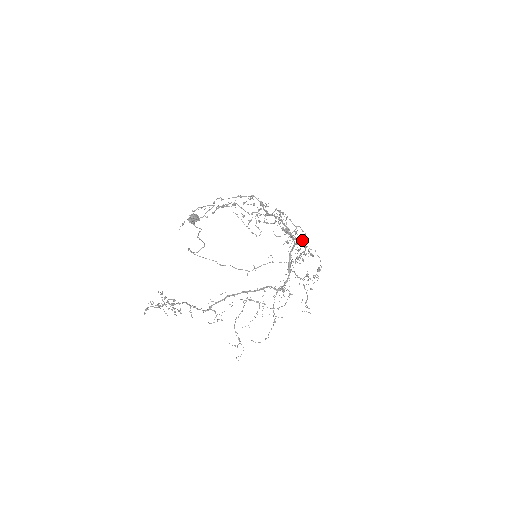
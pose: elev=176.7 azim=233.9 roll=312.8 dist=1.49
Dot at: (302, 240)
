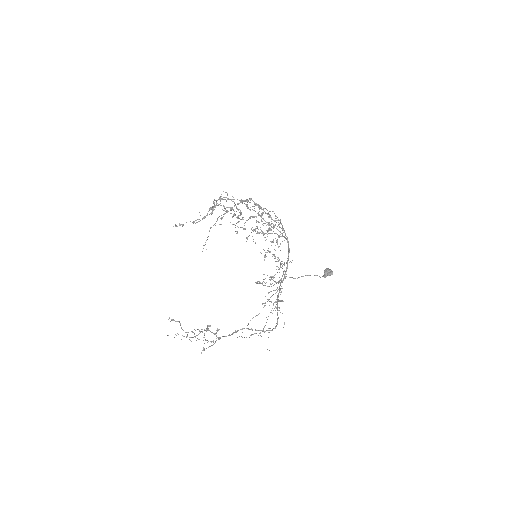
Dot at: (243, 217)
